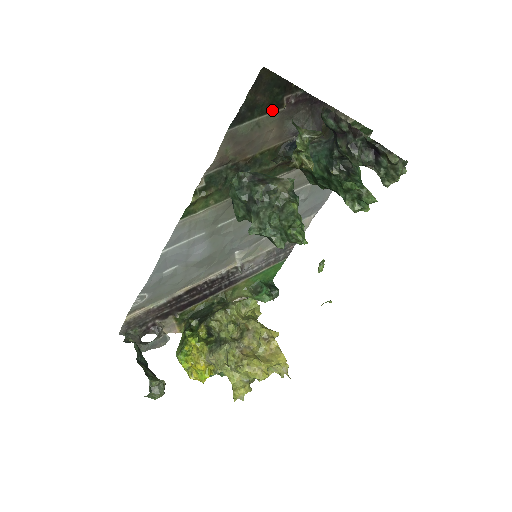
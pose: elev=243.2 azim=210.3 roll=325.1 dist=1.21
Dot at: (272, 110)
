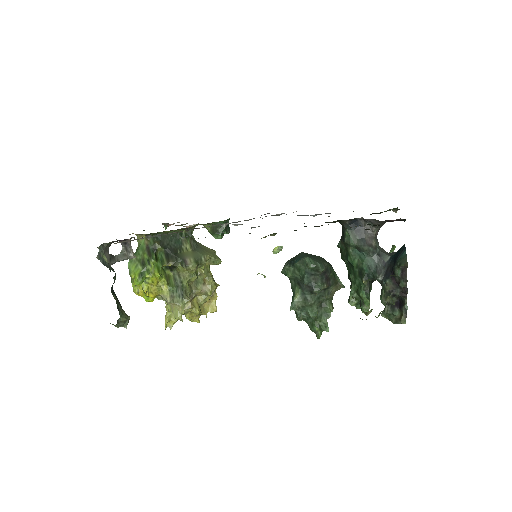
Dot at: occluded
